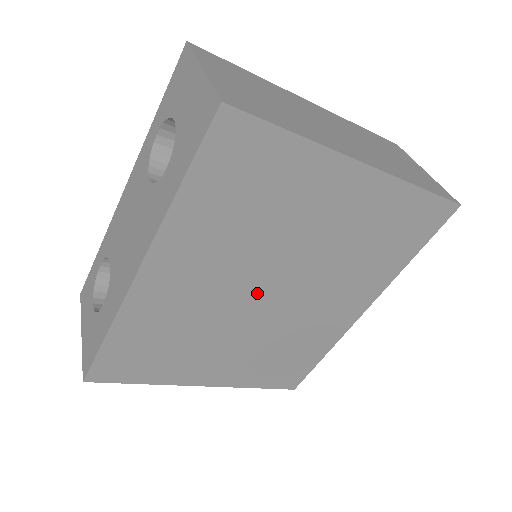
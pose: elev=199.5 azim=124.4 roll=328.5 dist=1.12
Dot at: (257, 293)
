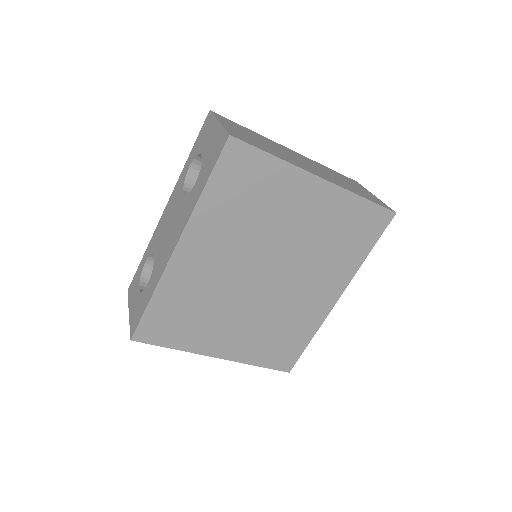
Dot at: (255, 274)
